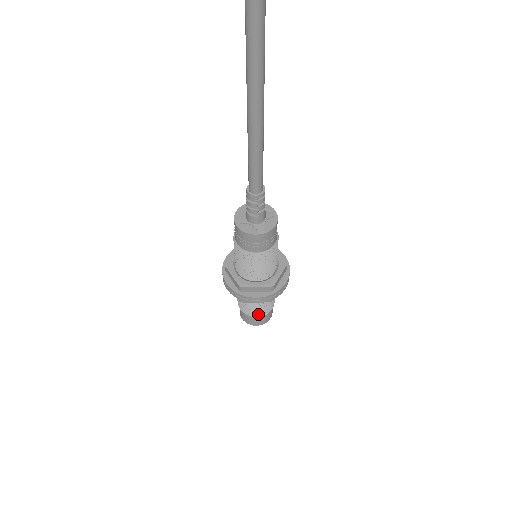
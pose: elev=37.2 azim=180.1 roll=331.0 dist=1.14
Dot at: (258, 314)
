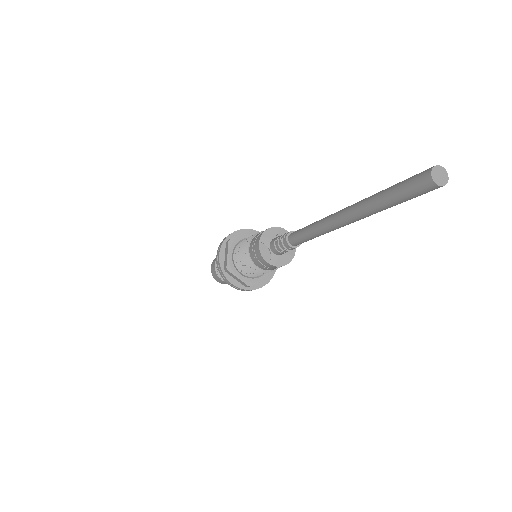
Dot at: occluded
